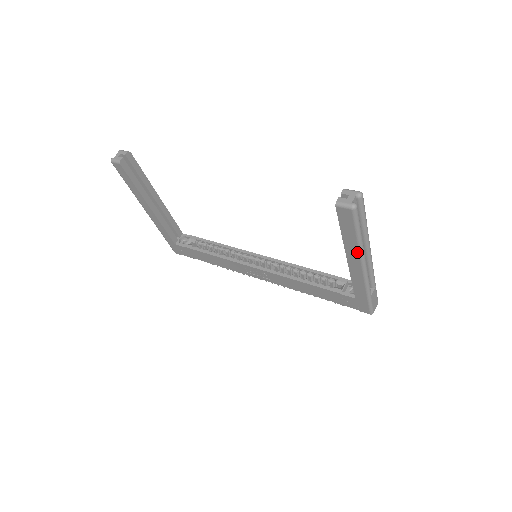
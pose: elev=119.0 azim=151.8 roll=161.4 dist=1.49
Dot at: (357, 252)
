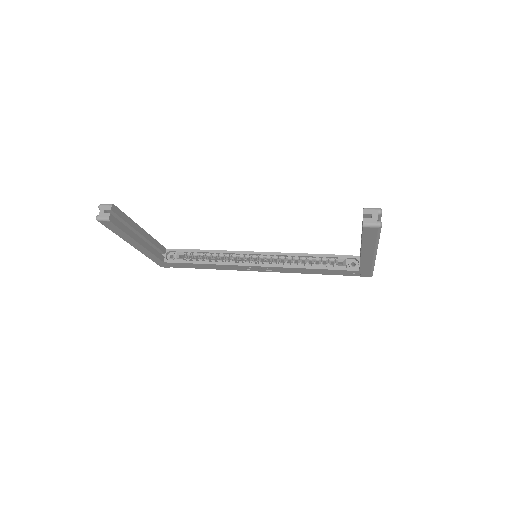
Dot at: (373, 248)
